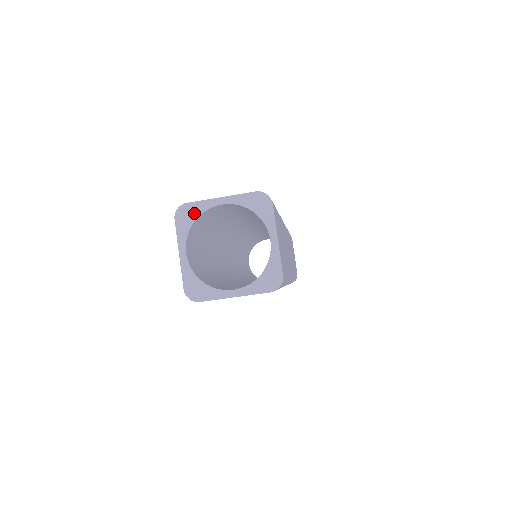
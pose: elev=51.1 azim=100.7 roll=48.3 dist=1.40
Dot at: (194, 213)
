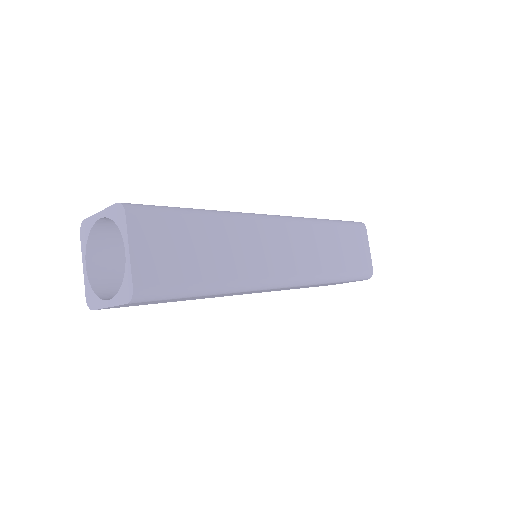
Dot at: (88, 228)
